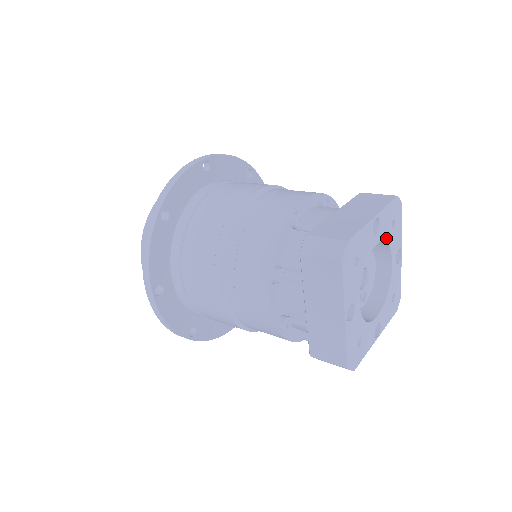
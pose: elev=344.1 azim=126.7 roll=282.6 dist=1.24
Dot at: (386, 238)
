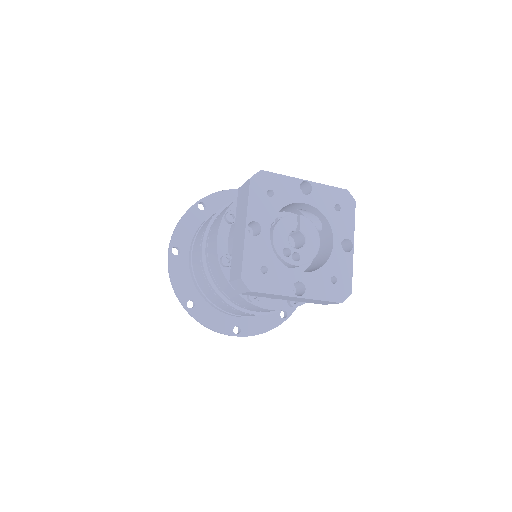
Dot at: (323, 211)
